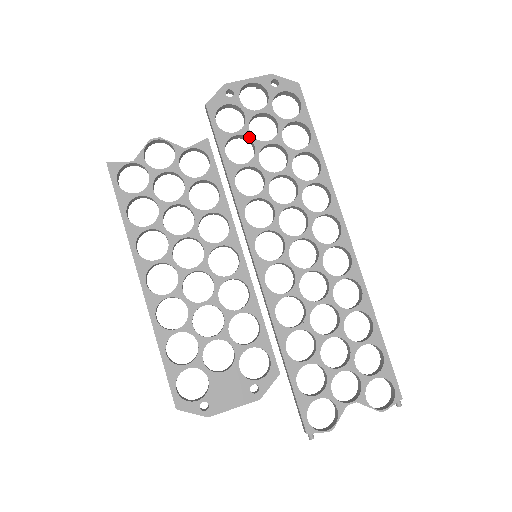
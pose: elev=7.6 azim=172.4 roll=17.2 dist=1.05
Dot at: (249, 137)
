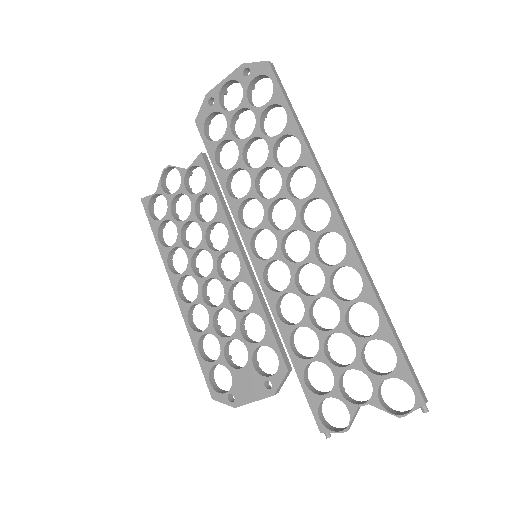
Dot at: (232, 139)
